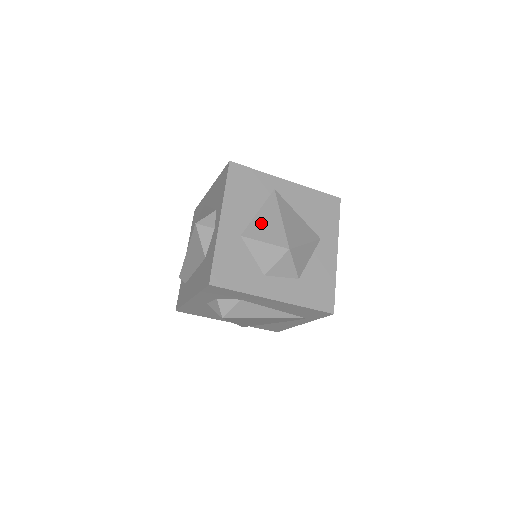
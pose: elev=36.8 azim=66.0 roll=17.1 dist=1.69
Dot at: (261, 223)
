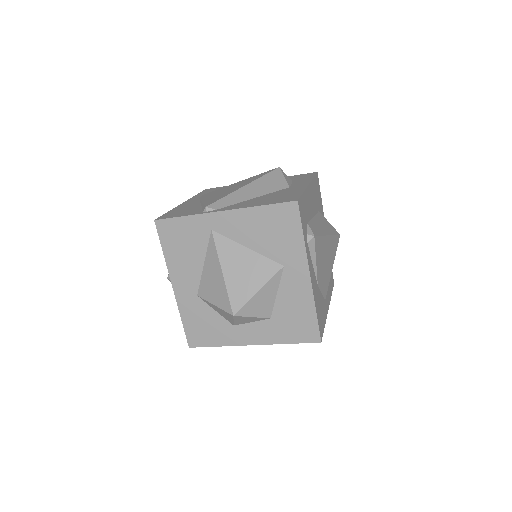
Dot at: (208, 280)
